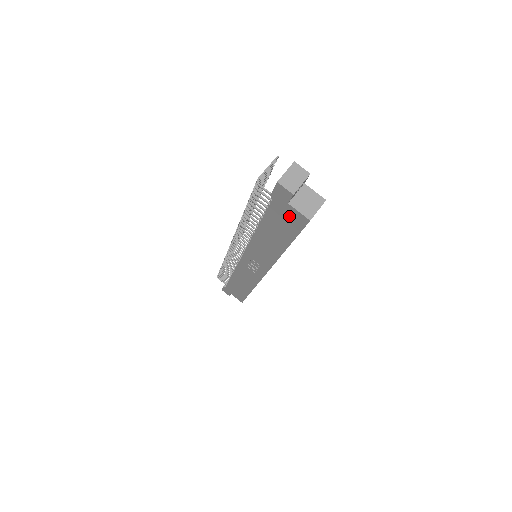
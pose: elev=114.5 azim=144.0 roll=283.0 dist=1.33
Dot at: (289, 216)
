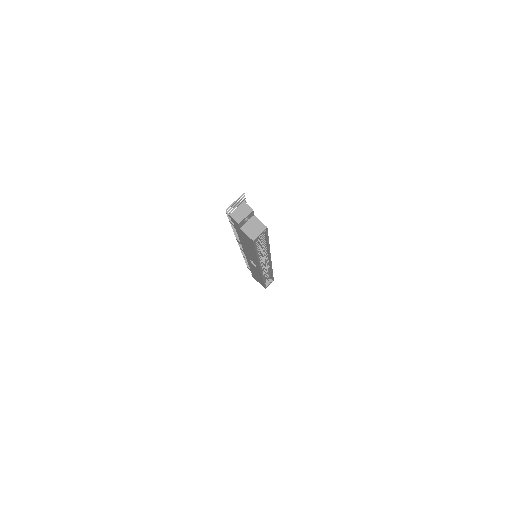
Dot at: (245, 236)
